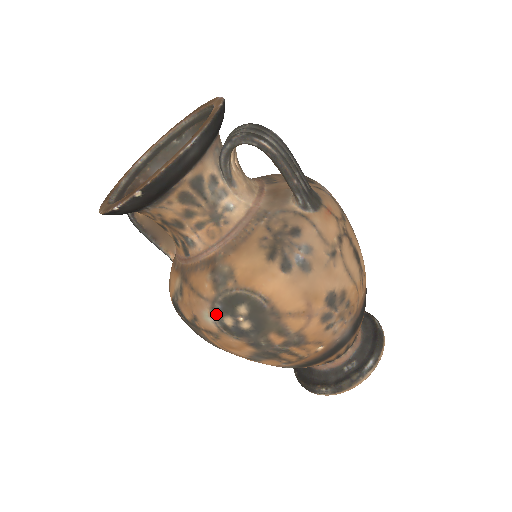
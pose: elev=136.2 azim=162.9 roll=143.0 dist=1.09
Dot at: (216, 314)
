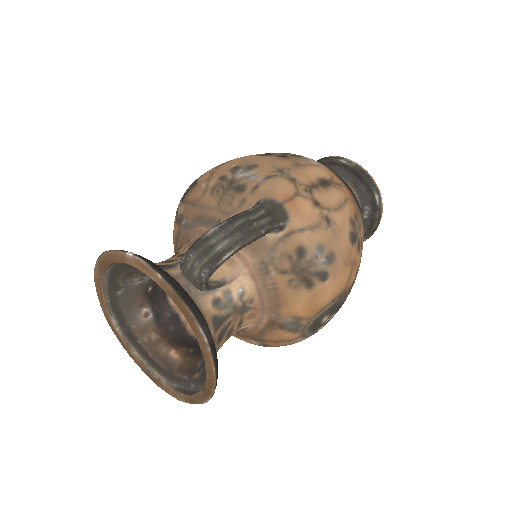
Dot at: (310, 335)
